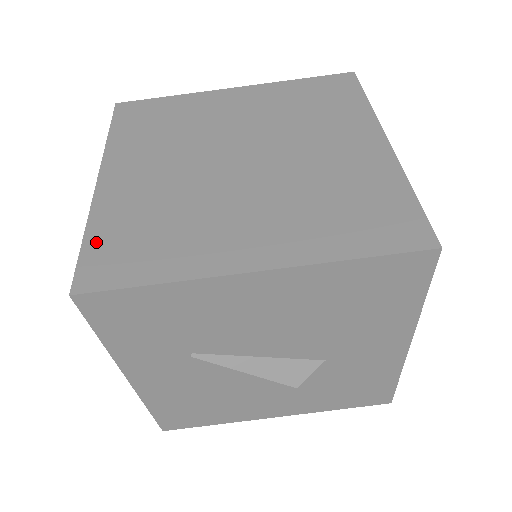
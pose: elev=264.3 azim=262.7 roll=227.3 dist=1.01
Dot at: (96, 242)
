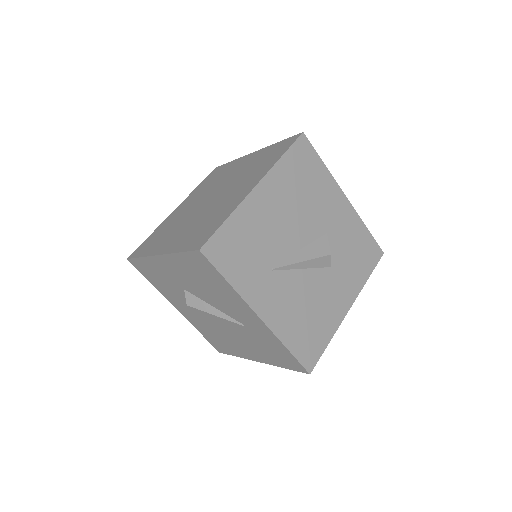
Dot at: (187, 246)
